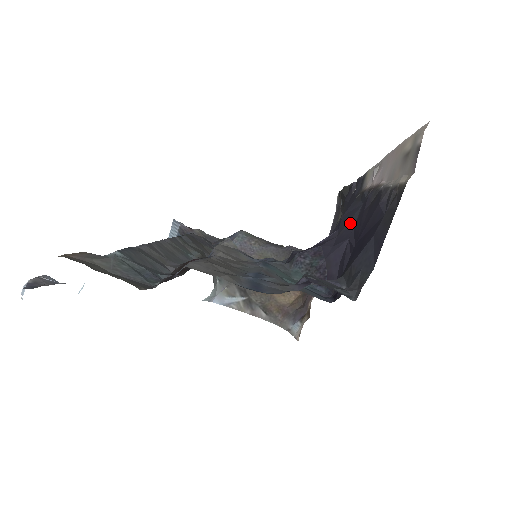
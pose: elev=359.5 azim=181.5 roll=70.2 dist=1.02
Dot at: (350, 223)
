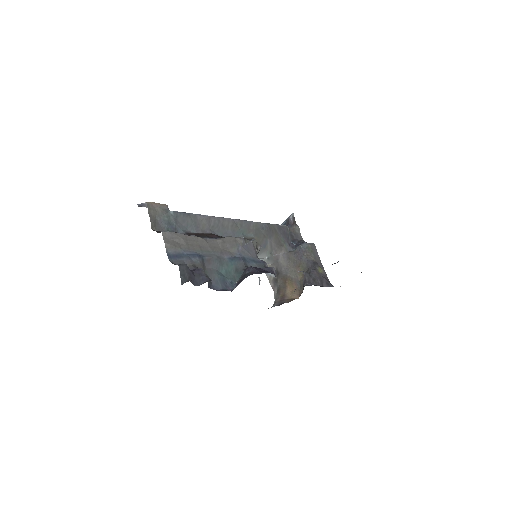
Dot at: occluded
